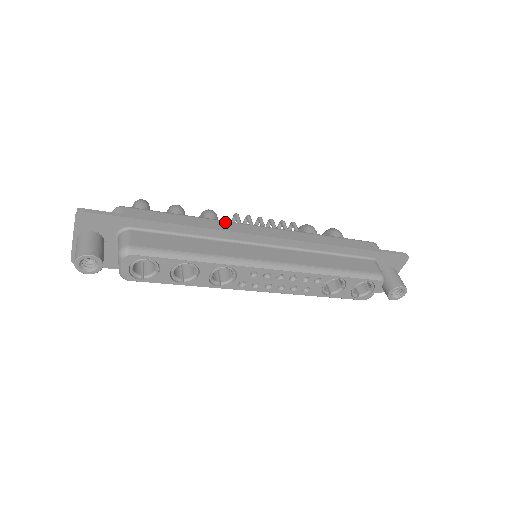
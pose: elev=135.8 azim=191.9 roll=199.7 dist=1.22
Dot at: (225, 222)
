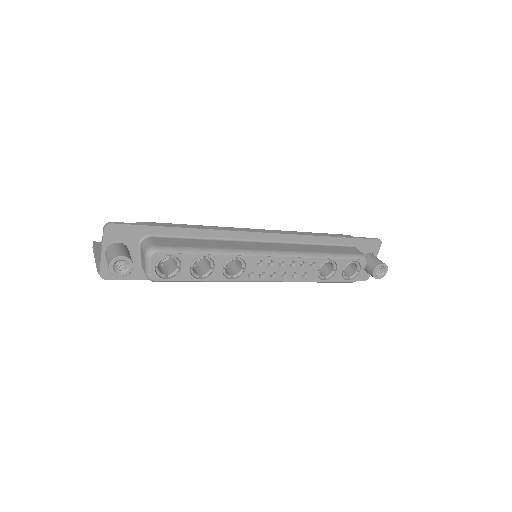
Dot at: (226, 227)
